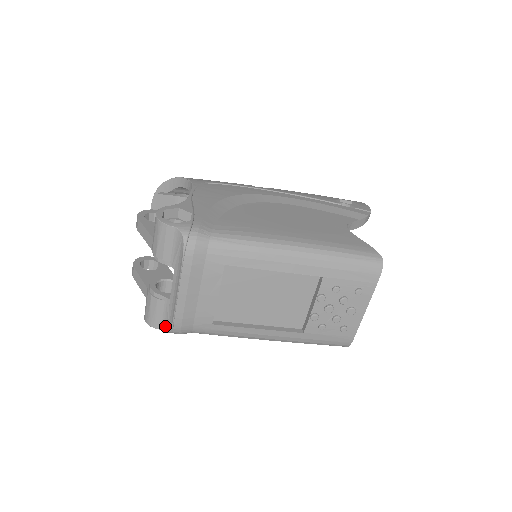
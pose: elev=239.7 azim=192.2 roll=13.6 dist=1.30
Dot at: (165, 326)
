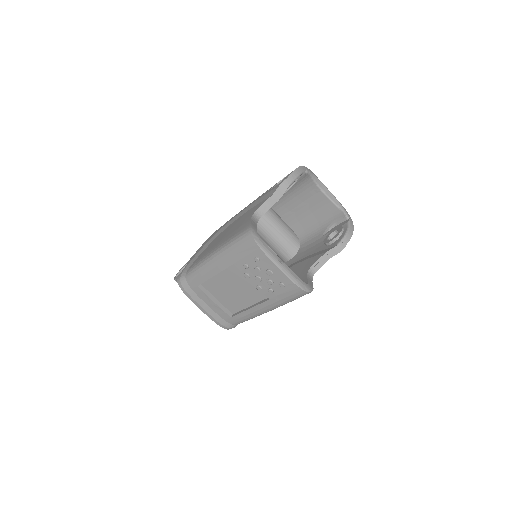
Dot at: occluded
